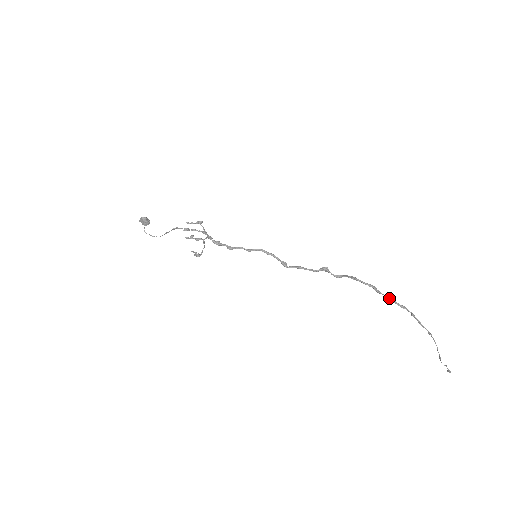
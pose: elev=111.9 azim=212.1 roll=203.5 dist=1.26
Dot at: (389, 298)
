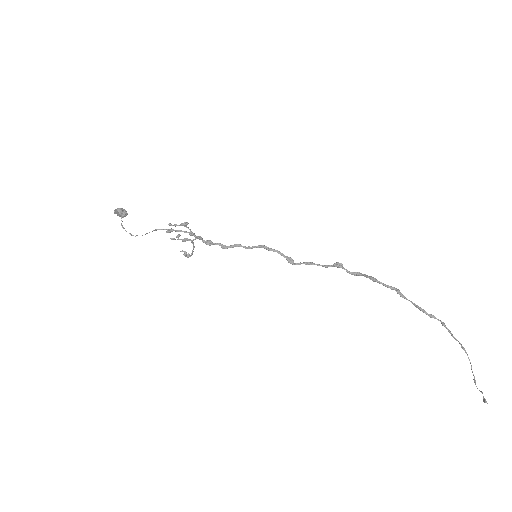
Dot at: (416, 306)
